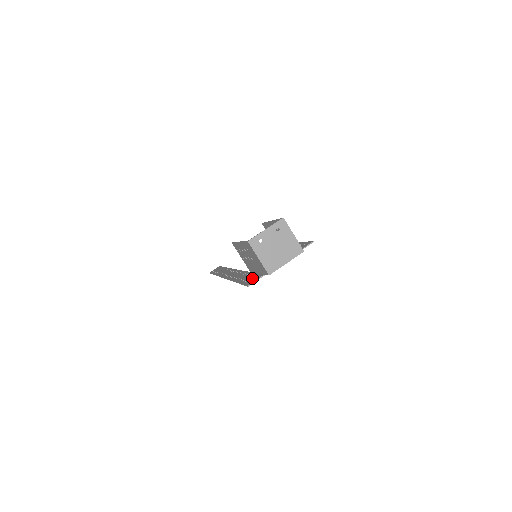
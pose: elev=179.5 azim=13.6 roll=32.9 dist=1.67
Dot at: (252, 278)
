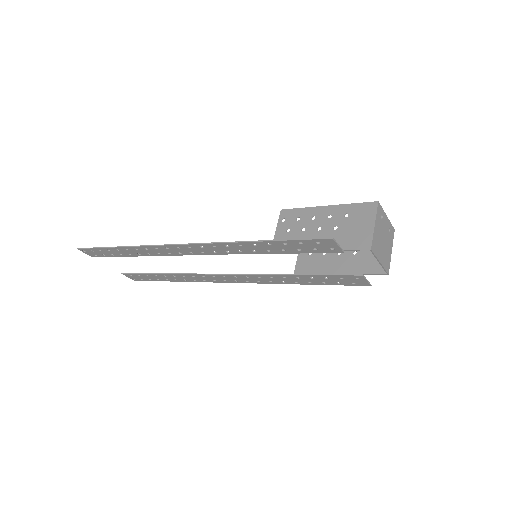
Dot at: (314, 245)
